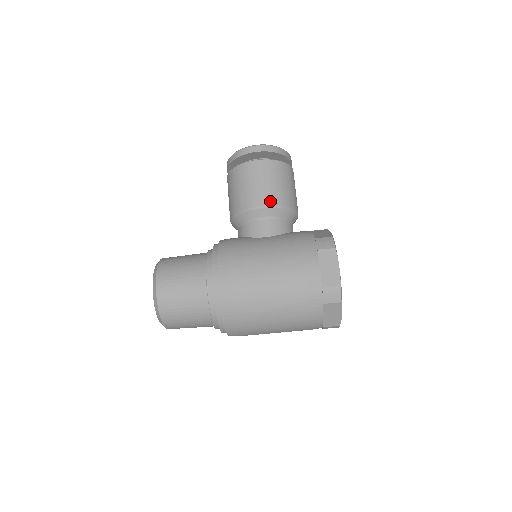
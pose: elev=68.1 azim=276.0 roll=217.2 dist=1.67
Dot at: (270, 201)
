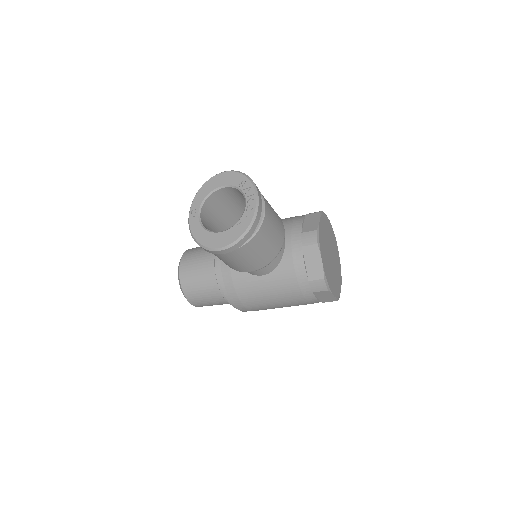
Dot at: (256, 268)
